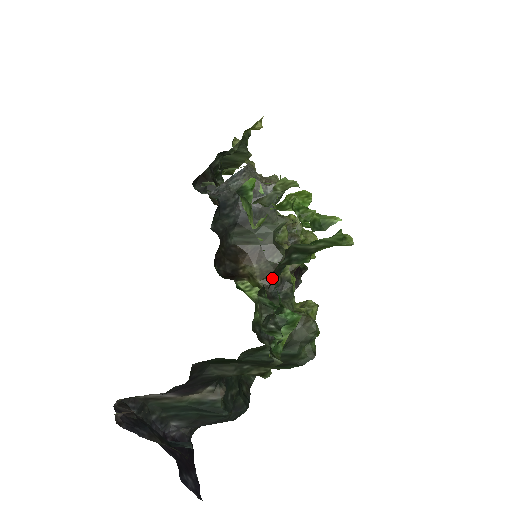
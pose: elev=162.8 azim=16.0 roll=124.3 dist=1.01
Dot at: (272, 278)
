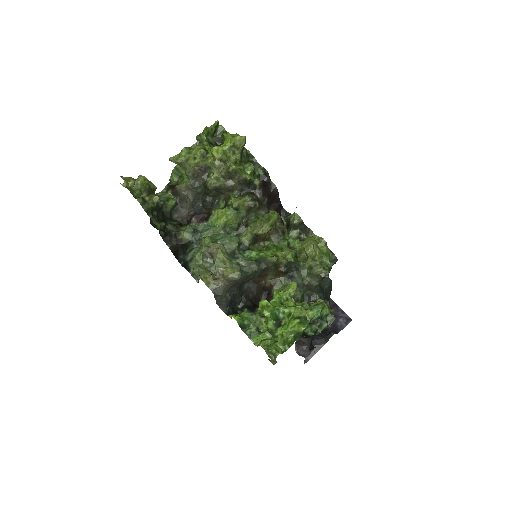
Dot at: occluded
